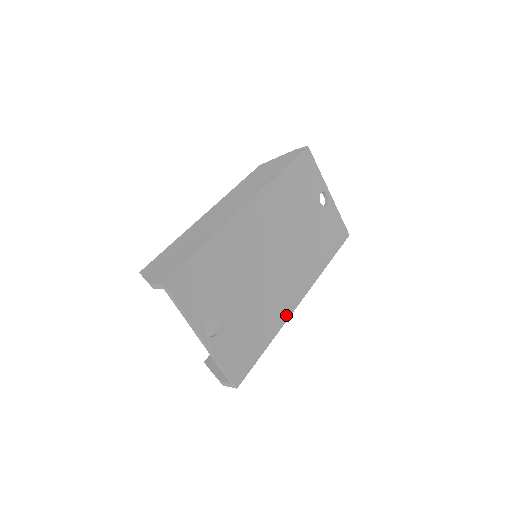
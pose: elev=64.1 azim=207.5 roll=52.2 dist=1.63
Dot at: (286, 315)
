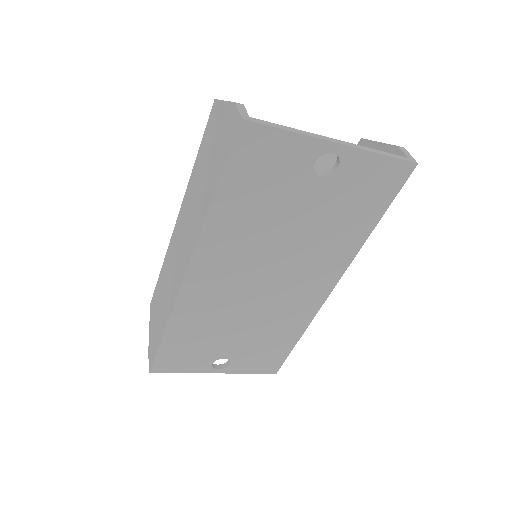
Dot at: (312, 312)
